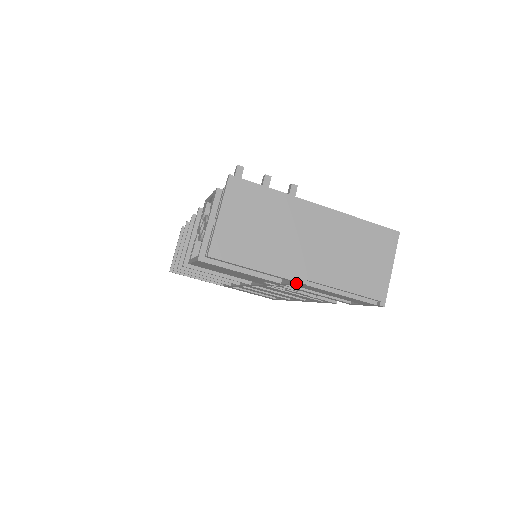
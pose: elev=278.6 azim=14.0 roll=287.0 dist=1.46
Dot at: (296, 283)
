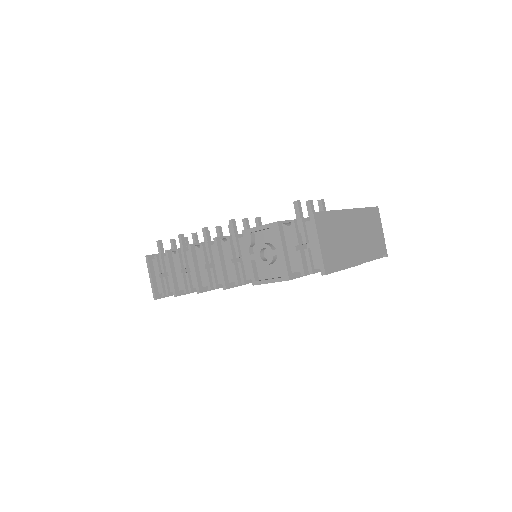
Dot at: occluded
